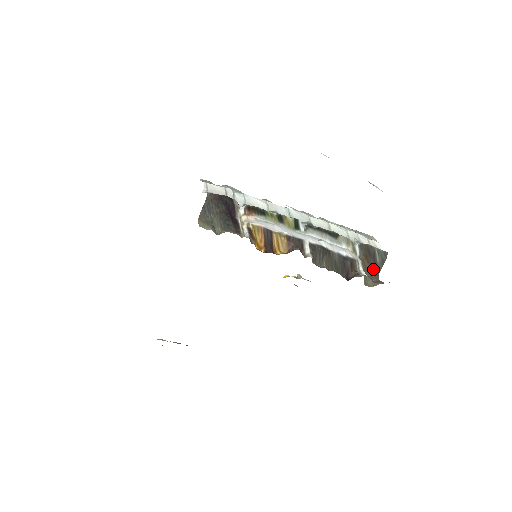
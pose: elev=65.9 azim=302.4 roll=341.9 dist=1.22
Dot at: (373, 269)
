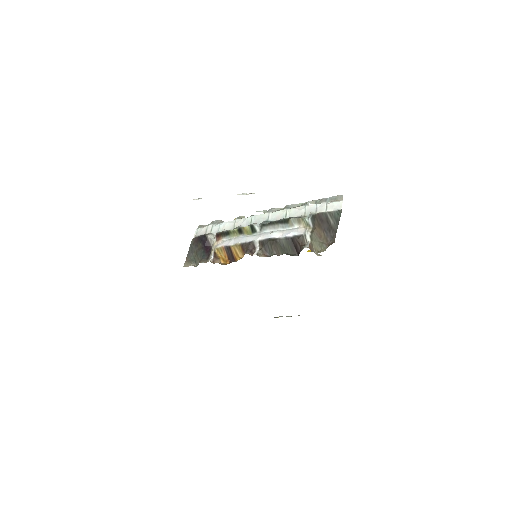
Dot at: (329, 233)
